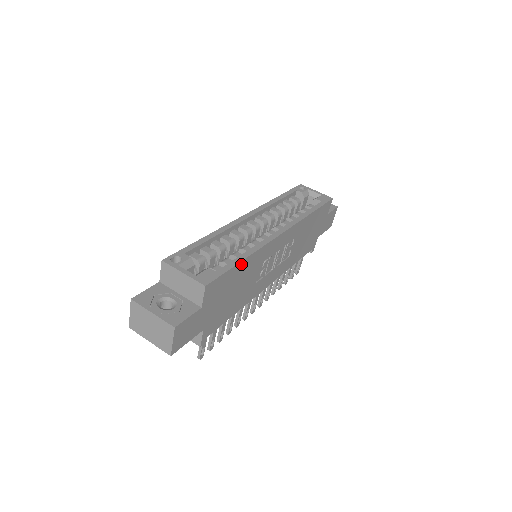
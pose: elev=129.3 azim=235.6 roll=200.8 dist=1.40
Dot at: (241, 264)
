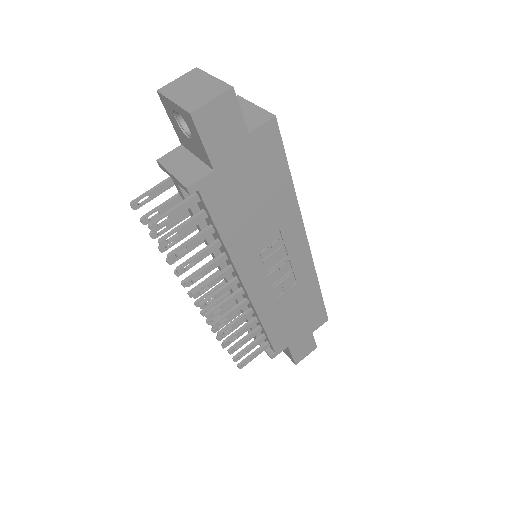
Dot at: (287, 179)
